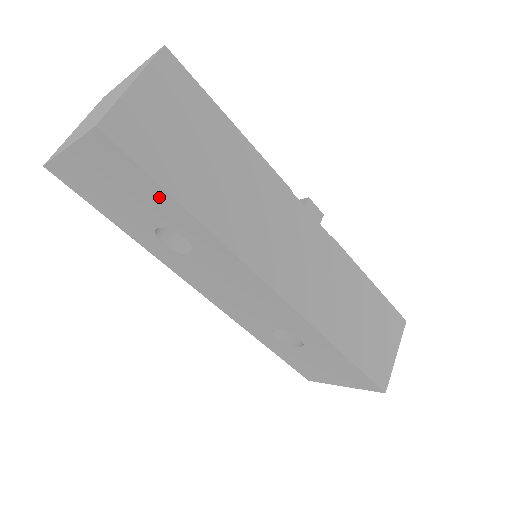
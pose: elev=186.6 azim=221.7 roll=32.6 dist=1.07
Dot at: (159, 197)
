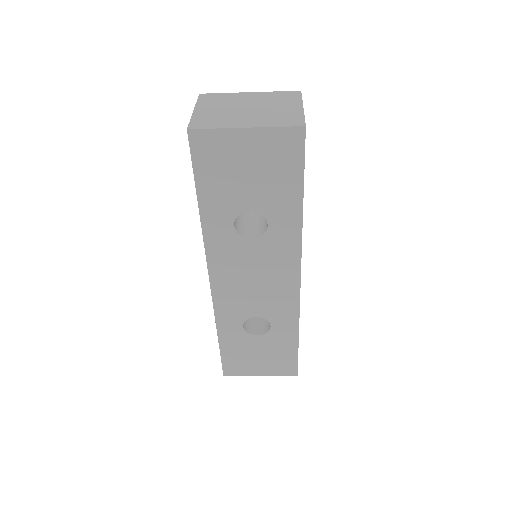
Dot at: (290, 188)
